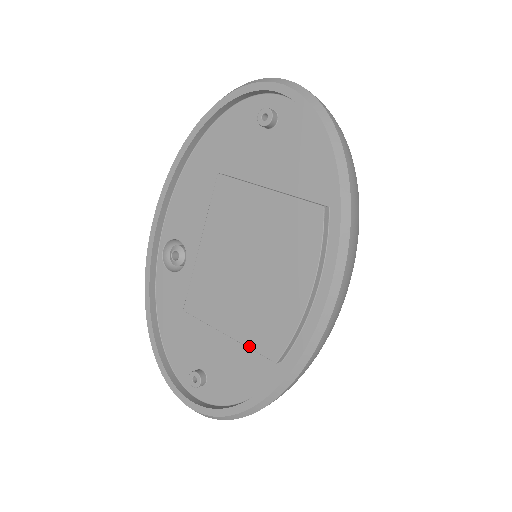
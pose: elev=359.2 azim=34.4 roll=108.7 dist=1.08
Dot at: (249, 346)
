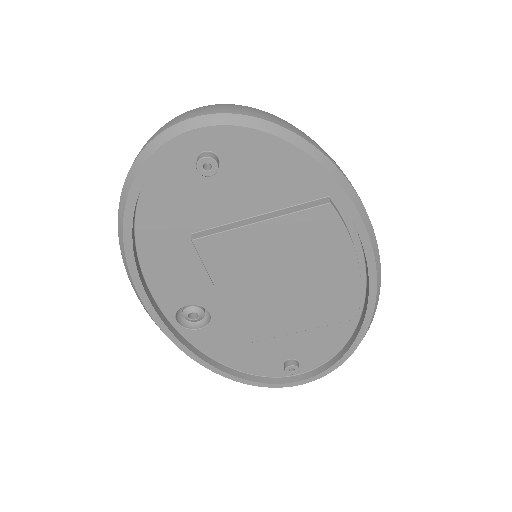
Dot at: (326, 325)
